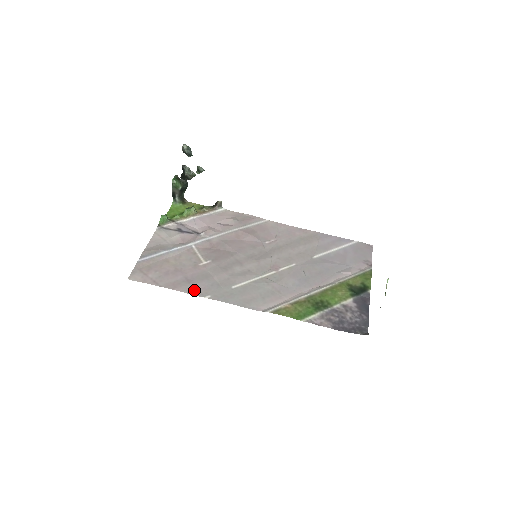
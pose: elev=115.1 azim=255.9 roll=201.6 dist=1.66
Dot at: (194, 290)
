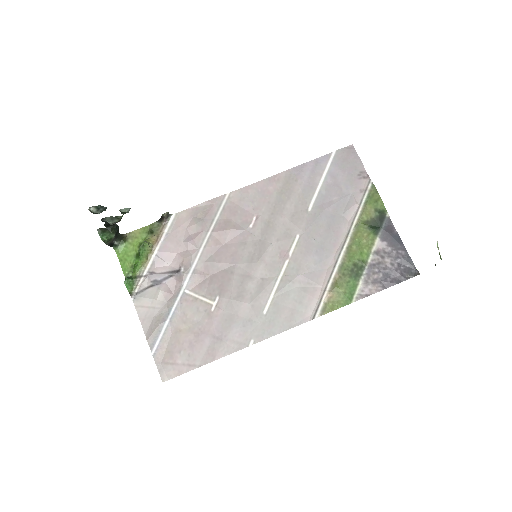
Dot at: (233, 345)
